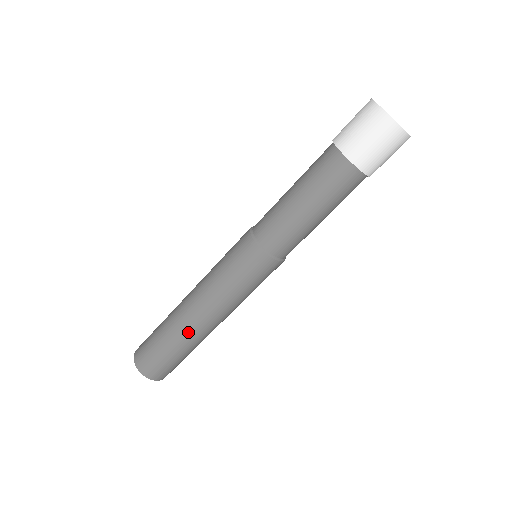
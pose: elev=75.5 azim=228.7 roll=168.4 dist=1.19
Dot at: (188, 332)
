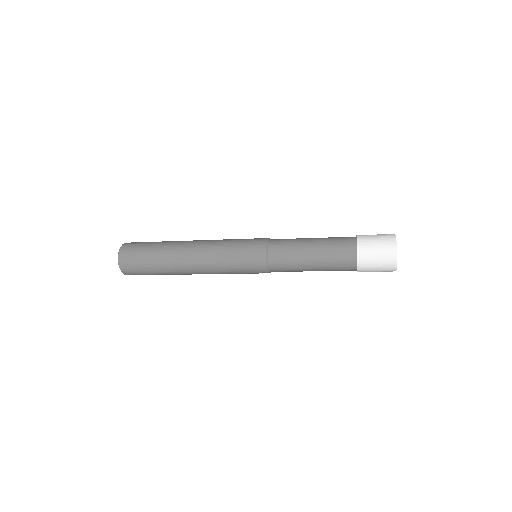
Dot at: (179, 274)
